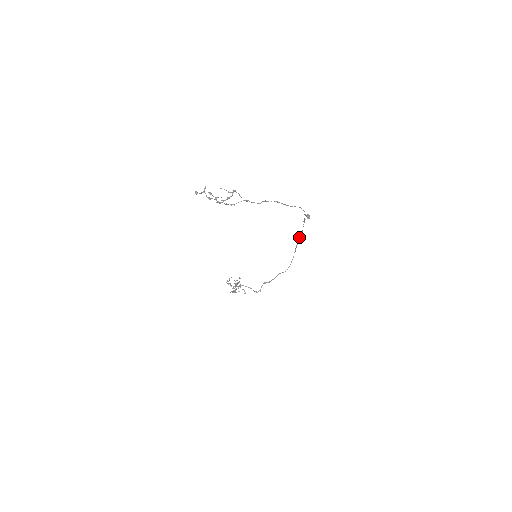
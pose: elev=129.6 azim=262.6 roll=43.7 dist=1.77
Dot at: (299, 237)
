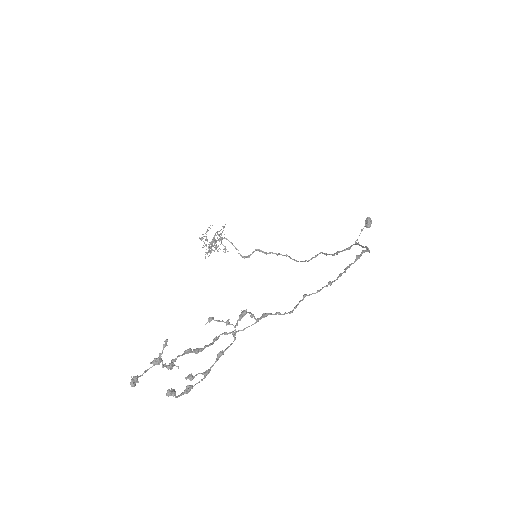
Dot at: (338, 251)
